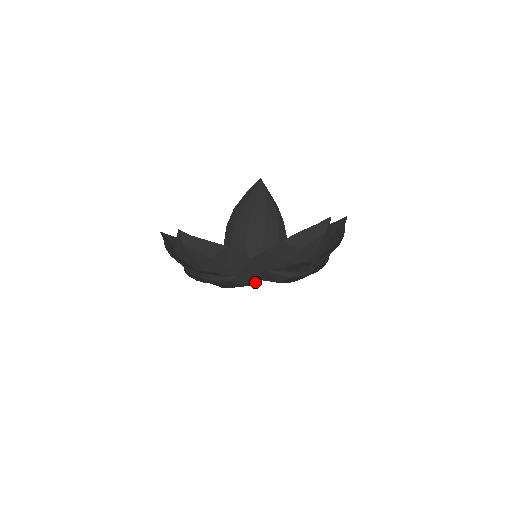
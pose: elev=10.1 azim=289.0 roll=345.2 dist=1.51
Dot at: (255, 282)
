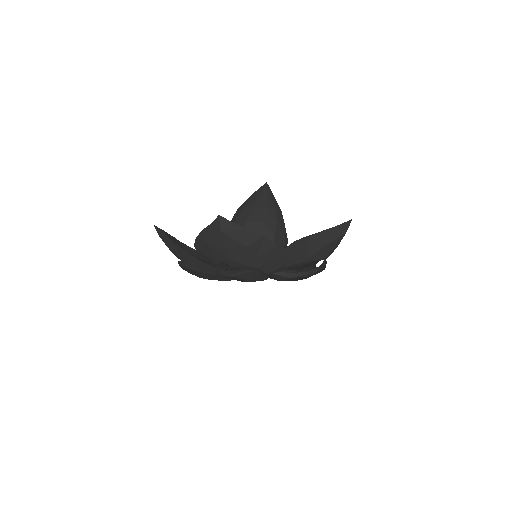
Dot at: (263, 279)
